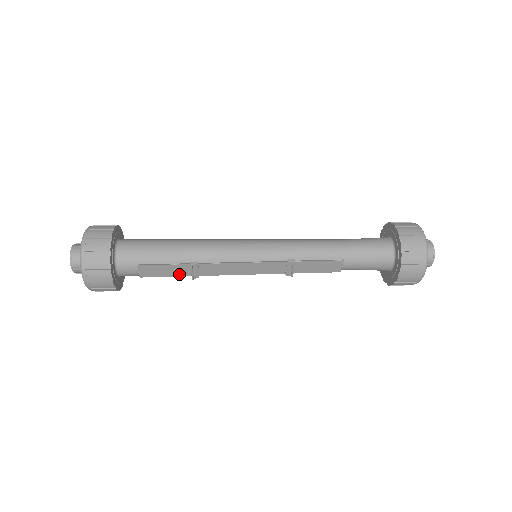
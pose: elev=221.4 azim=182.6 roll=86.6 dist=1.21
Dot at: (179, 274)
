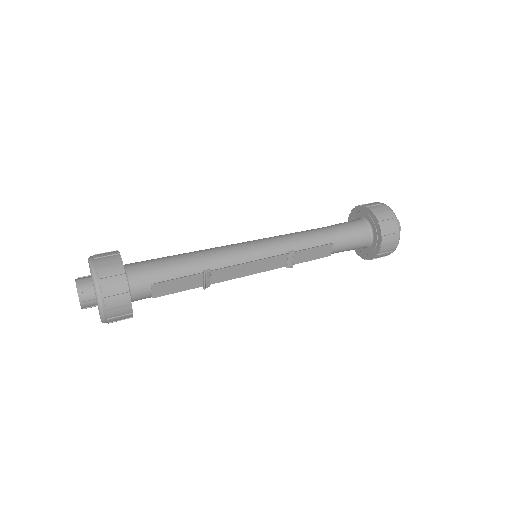
Dot at: (191, 287)
